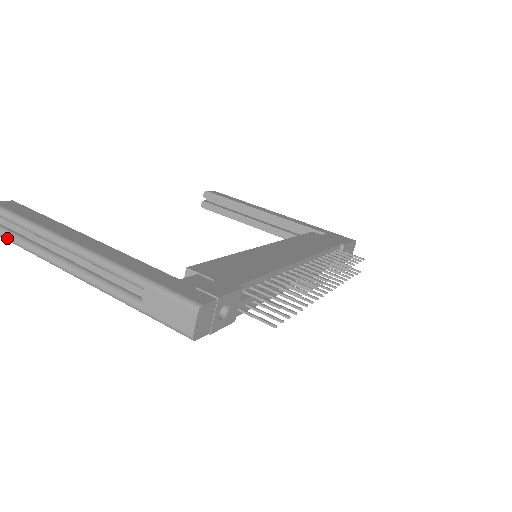
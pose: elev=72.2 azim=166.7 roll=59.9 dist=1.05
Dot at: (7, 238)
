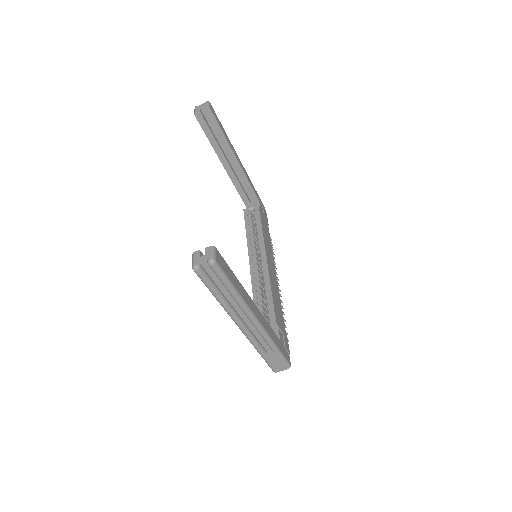
Dot at: (210, 288)
